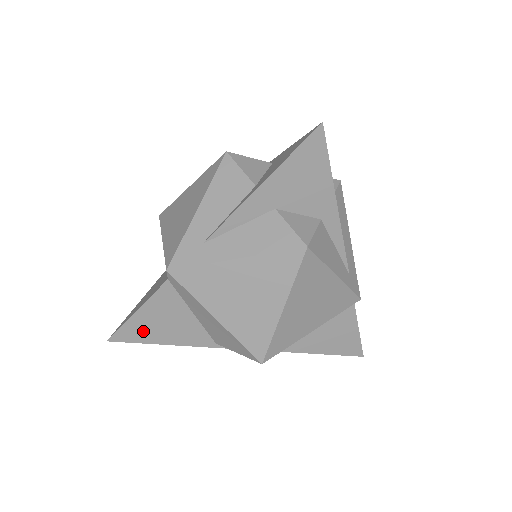
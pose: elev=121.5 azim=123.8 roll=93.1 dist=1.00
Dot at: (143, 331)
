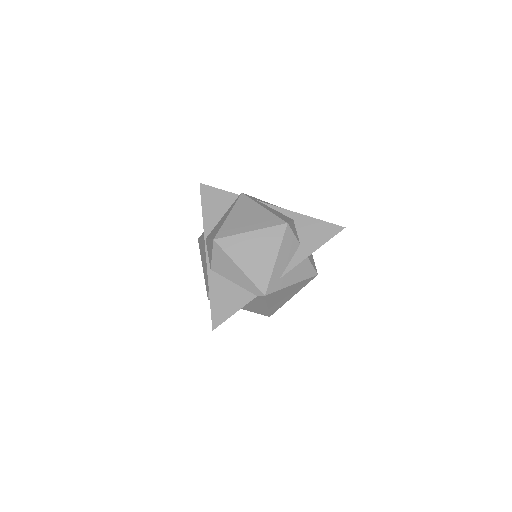
Dot at: occluded
